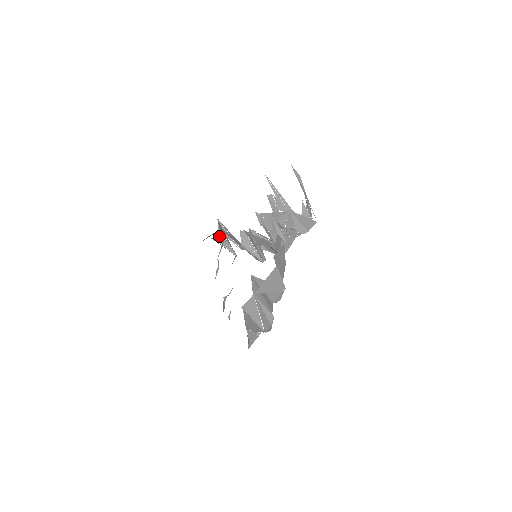
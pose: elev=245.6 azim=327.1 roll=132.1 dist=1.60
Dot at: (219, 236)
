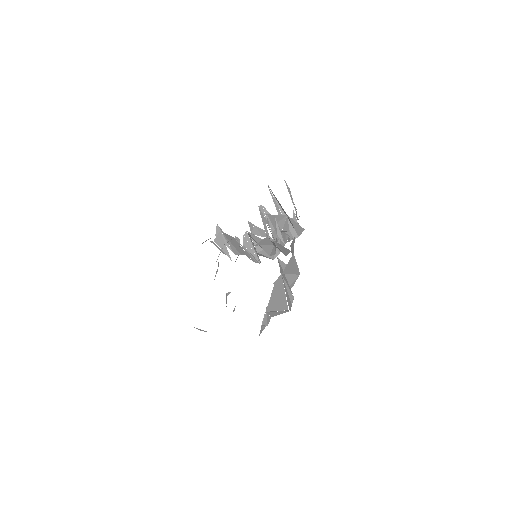
Dot at: (219, 239)
